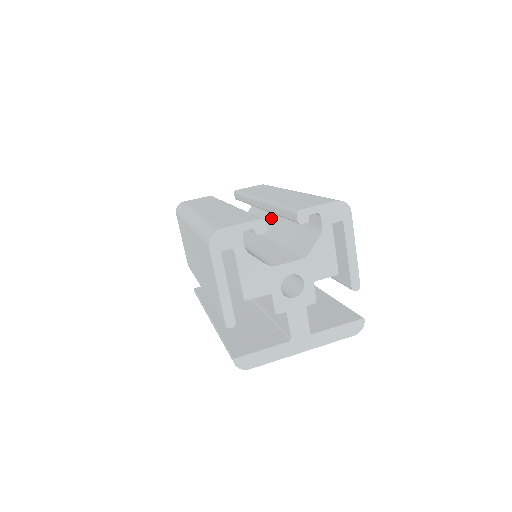
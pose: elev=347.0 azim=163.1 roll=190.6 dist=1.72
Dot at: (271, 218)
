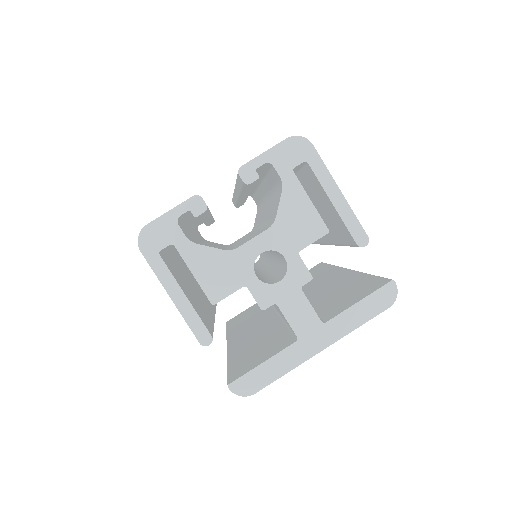
Dot at: (263, 207)
